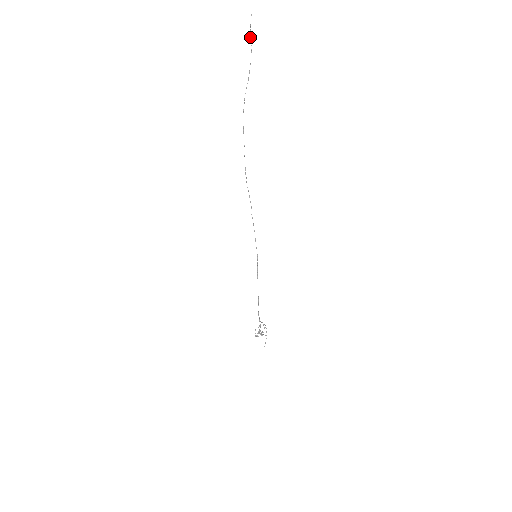
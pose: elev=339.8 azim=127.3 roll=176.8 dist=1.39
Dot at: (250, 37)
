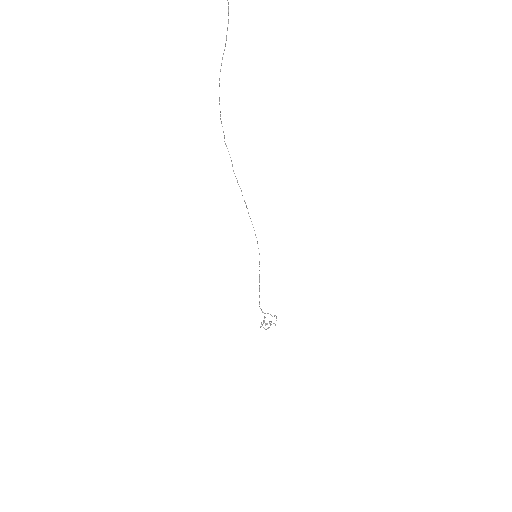
Dot at: out of frame
